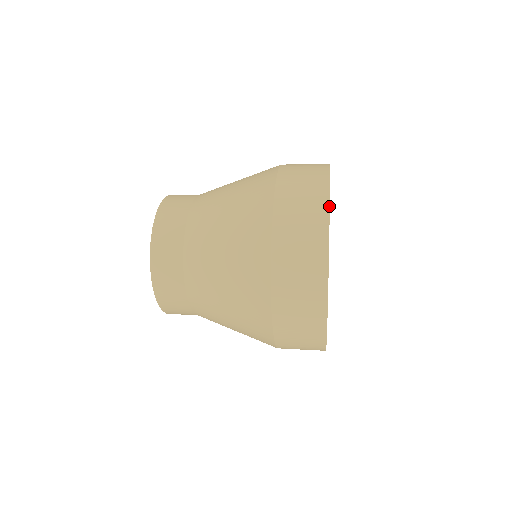
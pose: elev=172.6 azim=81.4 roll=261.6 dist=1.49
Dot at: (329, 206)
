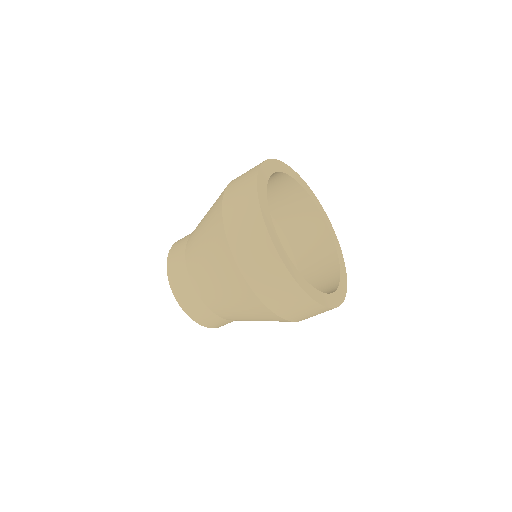
Dot at: (285, 164)
